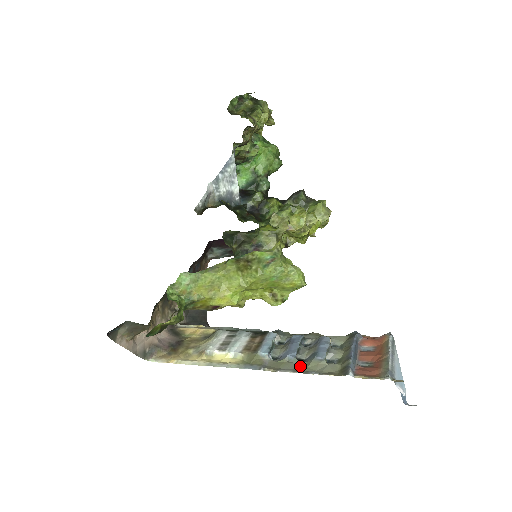
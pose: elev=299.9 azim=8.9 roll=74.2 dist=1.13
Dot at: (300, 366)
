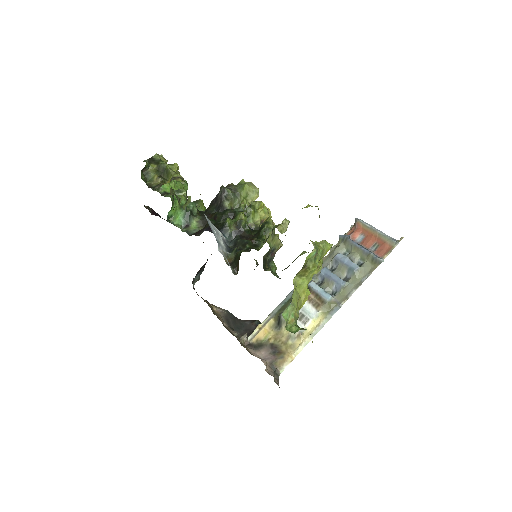
Dot at: (353, 283)
